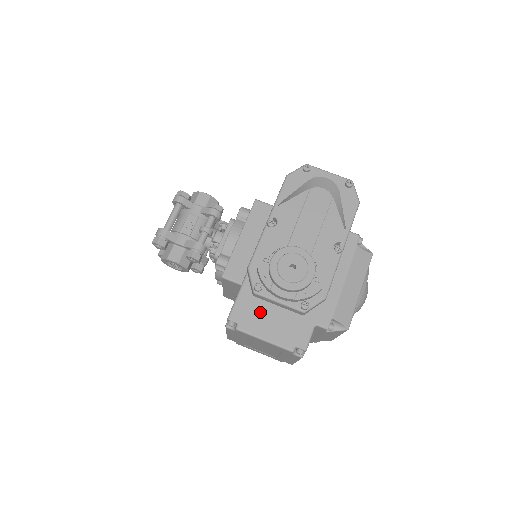
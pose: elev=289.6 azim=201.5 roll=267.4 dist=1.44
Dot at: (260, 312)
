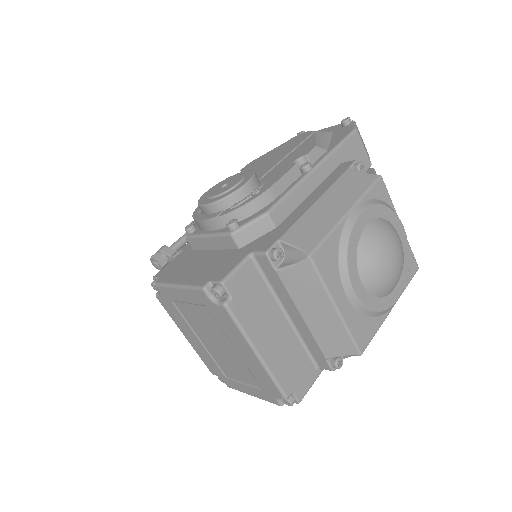
Dot at: (190, 261)
